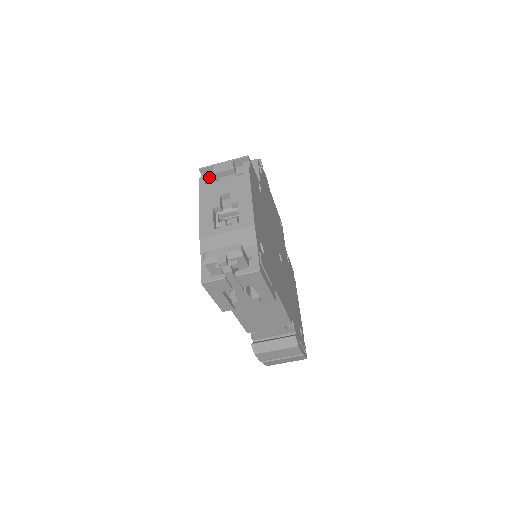
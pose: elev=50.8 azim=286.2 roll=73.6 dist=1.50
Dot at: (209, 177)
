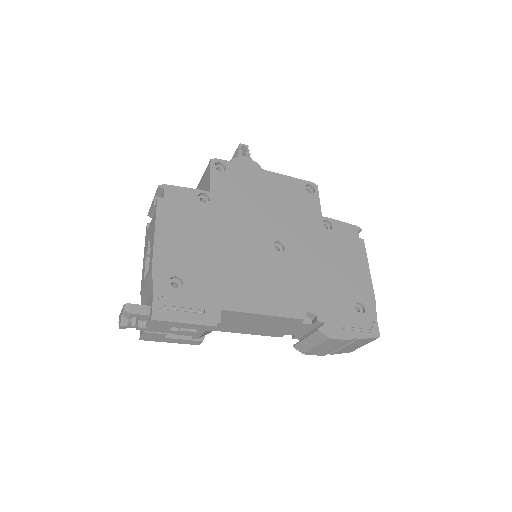
Dot at: occluded
